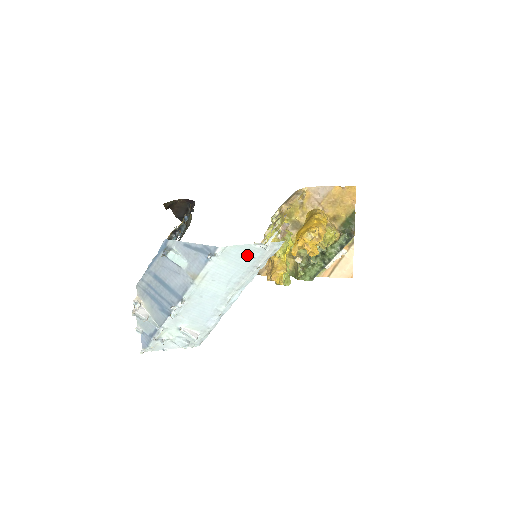
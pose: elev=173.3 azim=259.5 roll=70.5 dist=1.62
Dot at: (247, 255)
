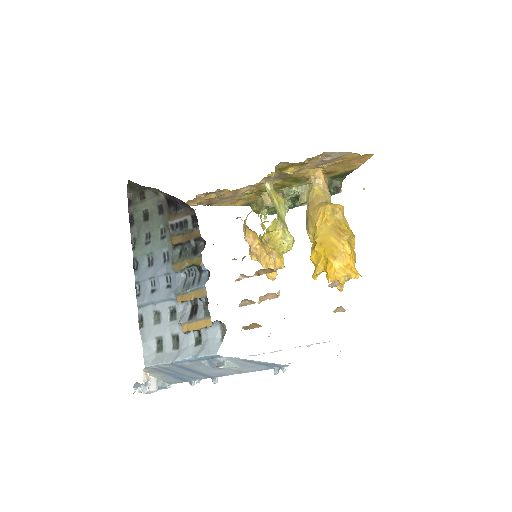
Dot at: occluded
